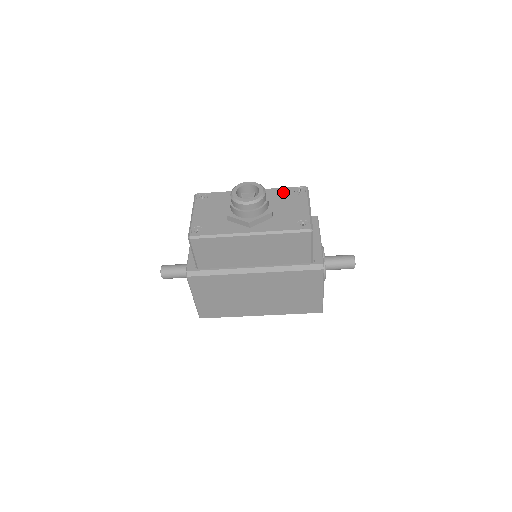
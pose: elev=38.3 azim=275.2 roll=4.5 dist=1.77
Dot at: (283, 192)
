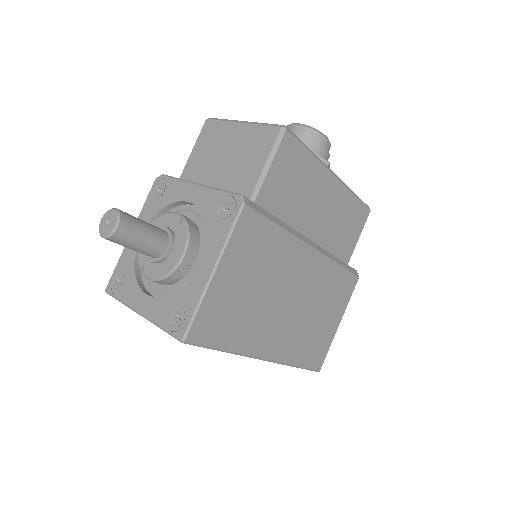
Dot at: occluded
